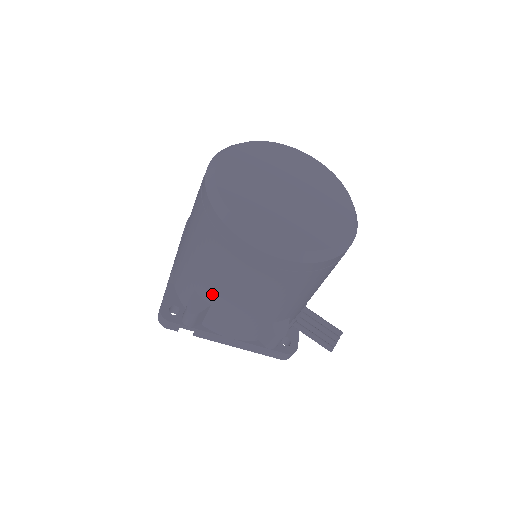
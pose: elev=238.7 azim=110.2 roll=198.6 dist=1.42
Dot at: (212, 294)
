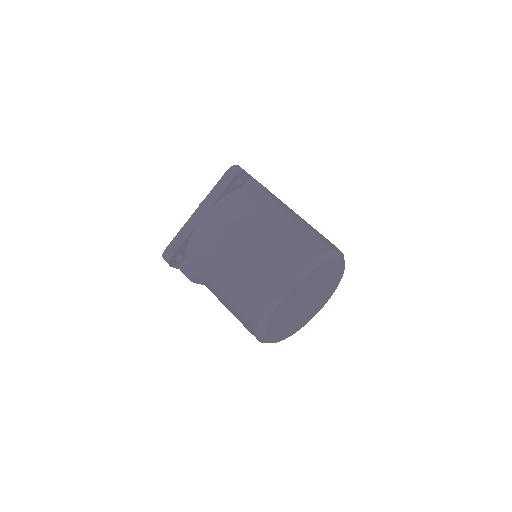
Dot at: (213, 292)
